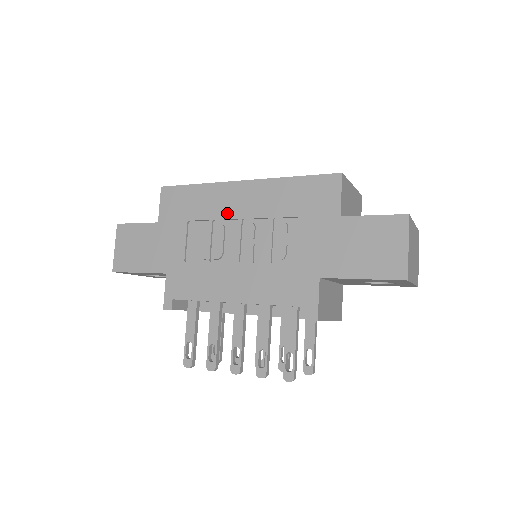
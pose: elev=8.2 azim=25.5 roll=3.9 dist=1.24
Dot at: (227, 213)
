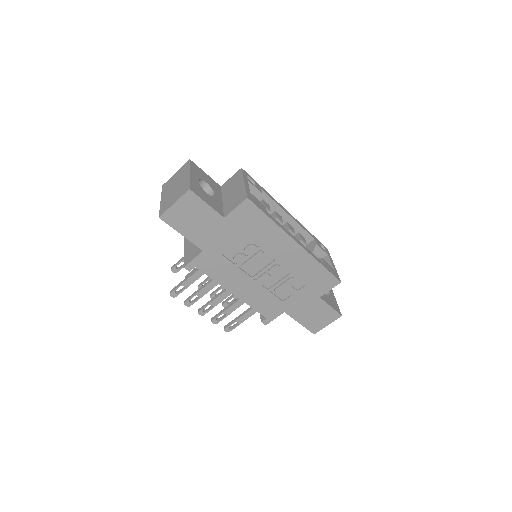
Dot at: (273, 252)
